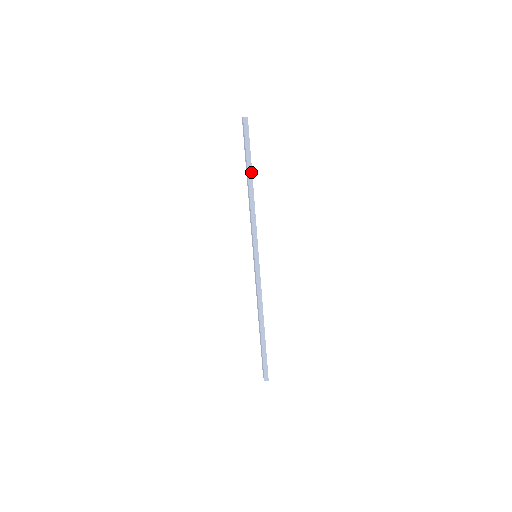
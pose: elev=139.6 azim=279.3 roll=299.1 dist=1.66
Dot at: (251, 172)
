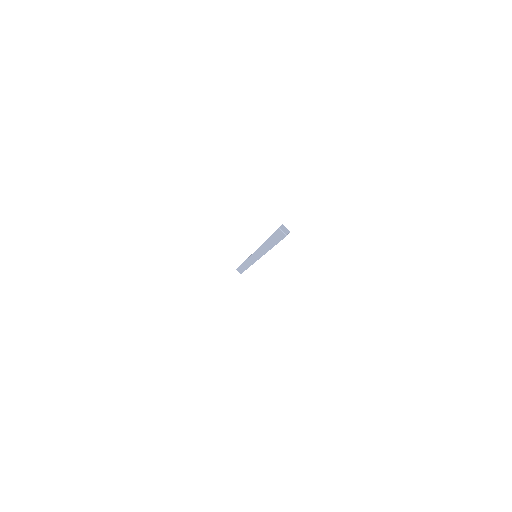
Dot at: occluded
